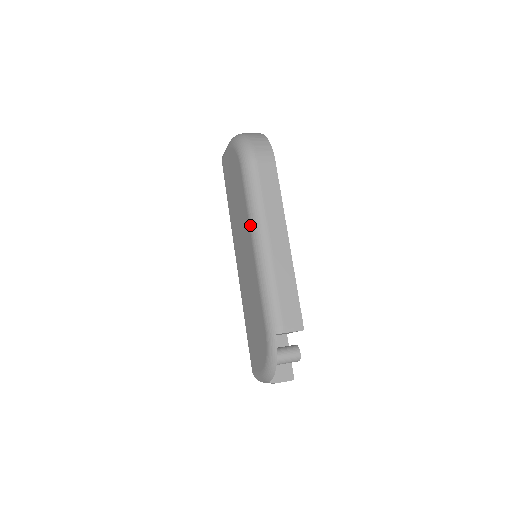
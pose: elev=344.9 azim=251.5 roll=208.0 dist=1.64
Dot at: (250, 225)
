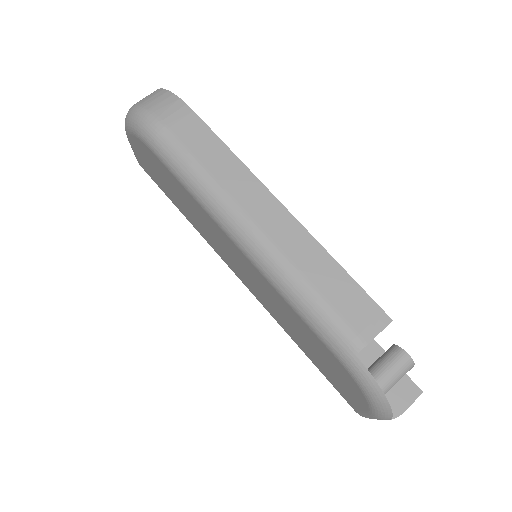
Dot at: (215, 221)
